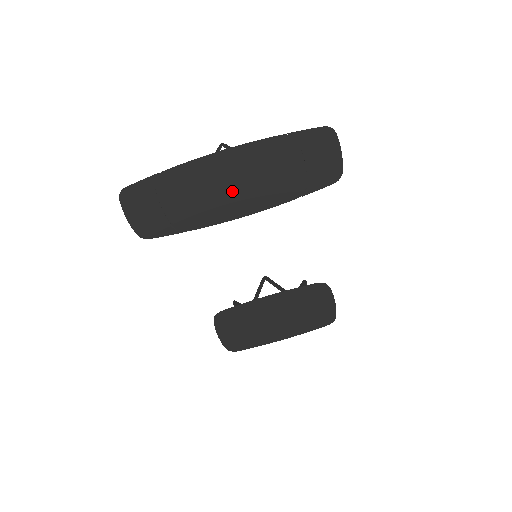
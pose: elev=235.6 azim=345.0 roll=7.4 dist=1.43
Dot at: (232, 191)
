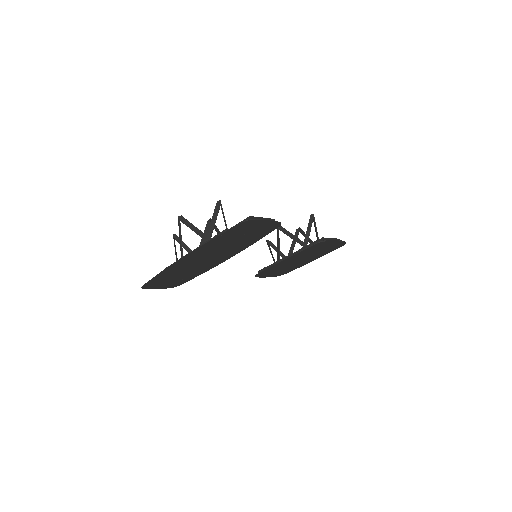
Dot at: (207, 260)
